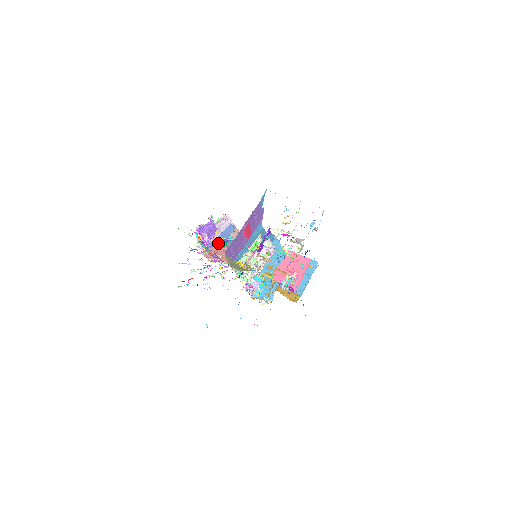
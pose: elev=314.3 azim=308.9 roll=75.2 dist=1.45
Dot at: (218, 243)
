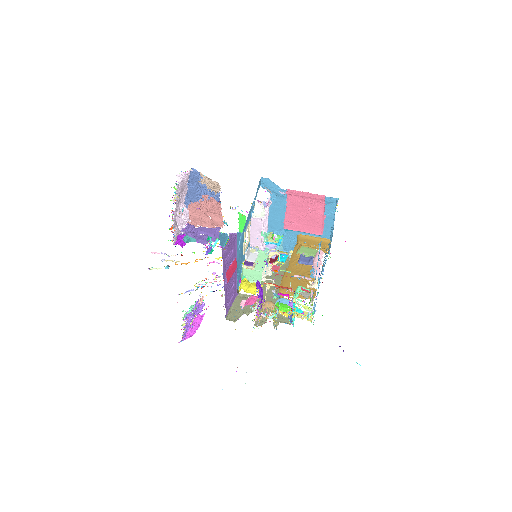
Dot at: (193, 197)
